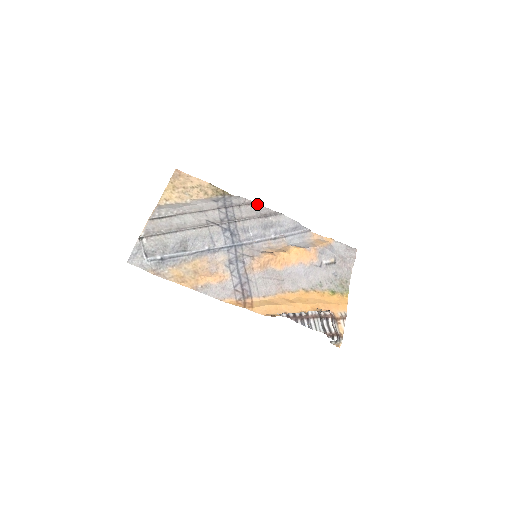
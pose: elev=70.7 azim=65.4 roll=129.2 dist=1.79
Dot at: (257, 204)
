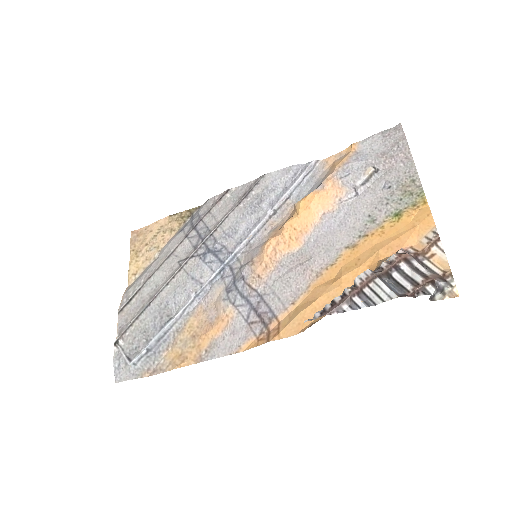
Dot at: (230, 191)
